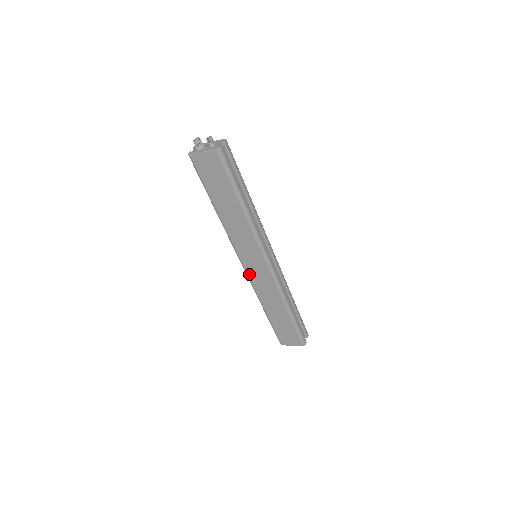
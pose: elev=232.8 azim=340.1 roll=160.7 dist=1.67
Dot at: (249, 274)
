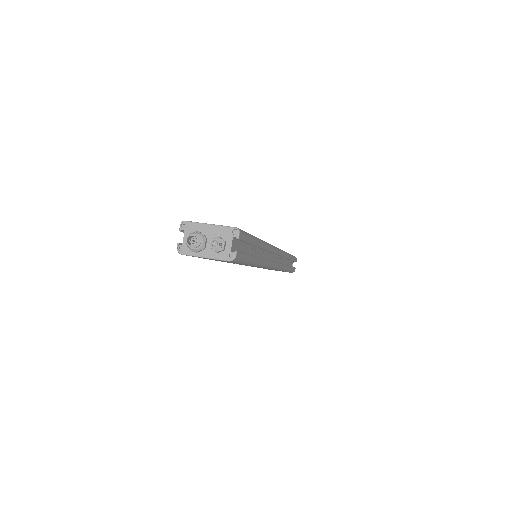
Dot at: occluded
